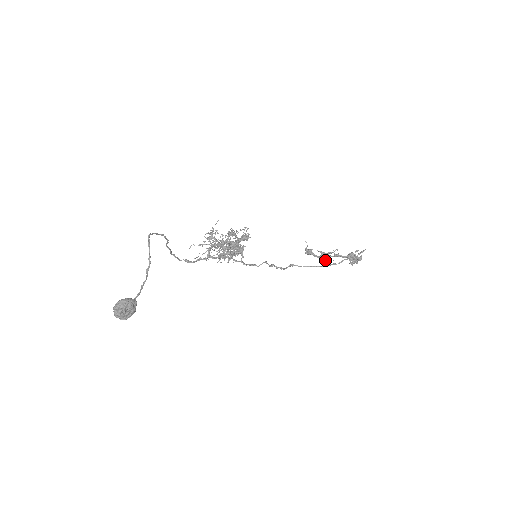
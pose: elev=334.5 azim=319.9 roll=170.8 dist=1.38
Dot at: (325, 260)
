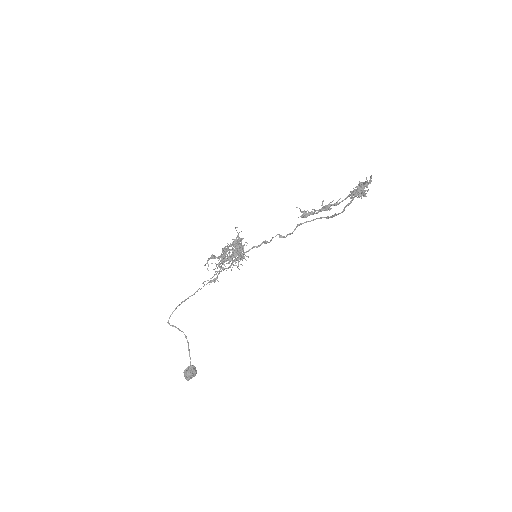
Dot at: occluded
